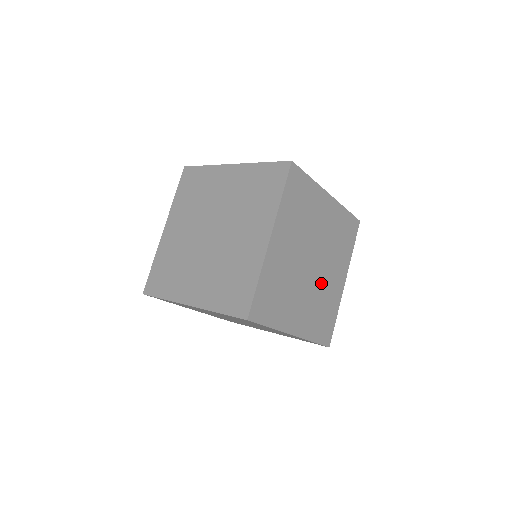
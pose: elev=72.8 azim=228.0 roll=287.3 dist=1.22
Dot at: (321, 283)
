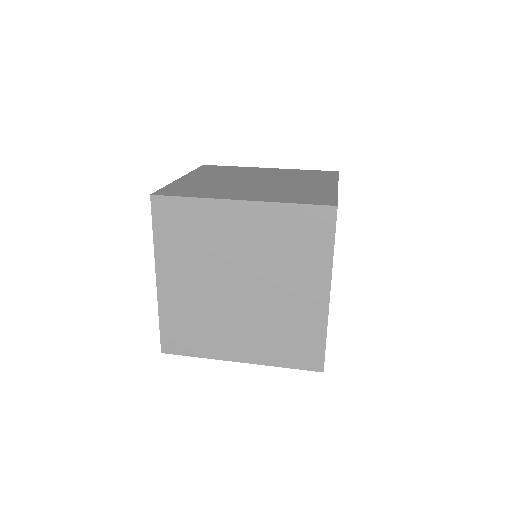
Dot at: occluded
